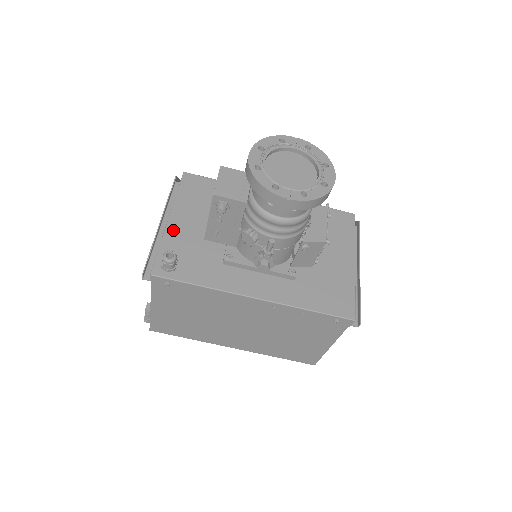
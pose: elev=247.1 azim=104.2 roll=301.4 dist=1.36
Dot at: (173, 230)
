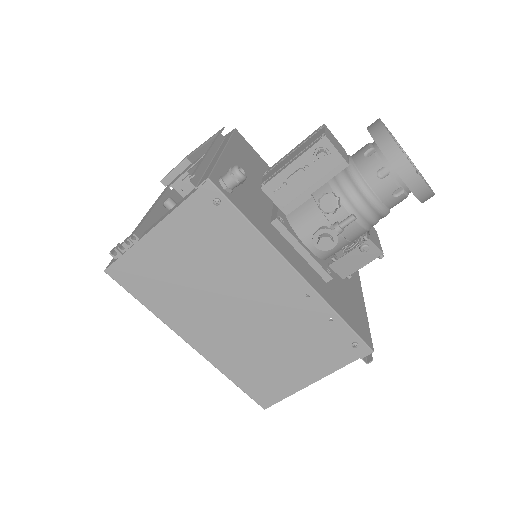
Dot at: (228, 161)
